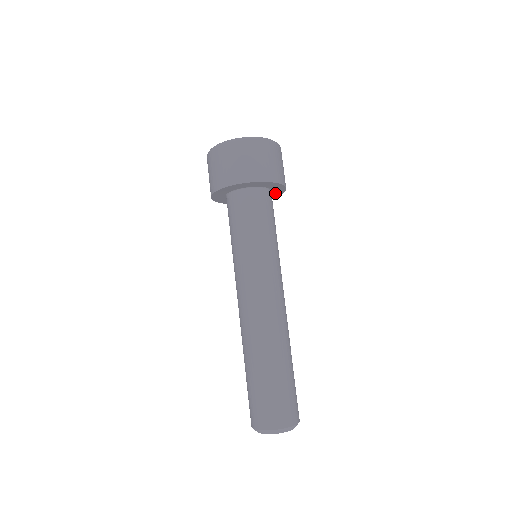
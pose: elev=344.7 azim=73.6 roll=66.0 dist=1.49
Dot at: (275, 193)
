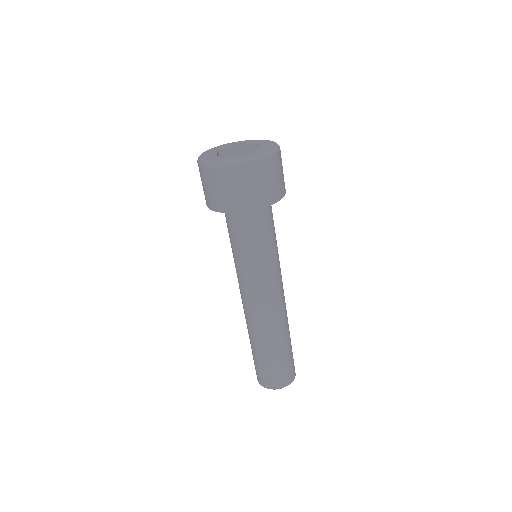
Dot at: occluded
